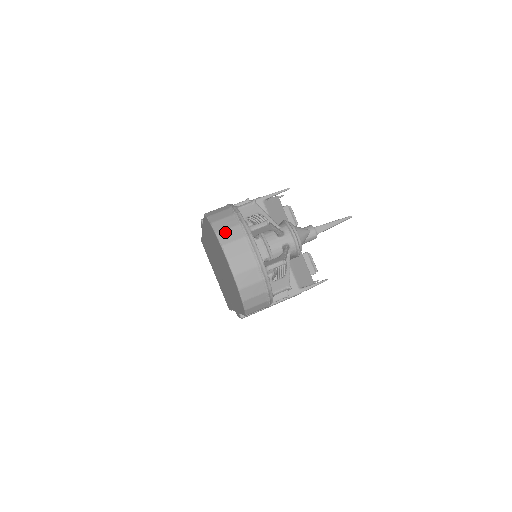
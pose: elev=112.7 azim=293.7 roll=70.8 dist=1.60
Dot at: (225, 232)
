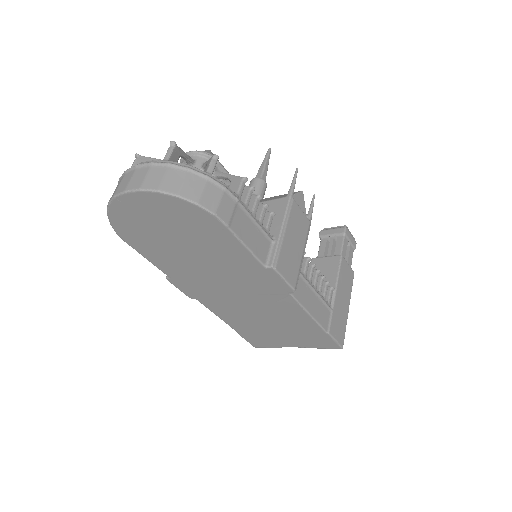
Dot at: (112, 195)
